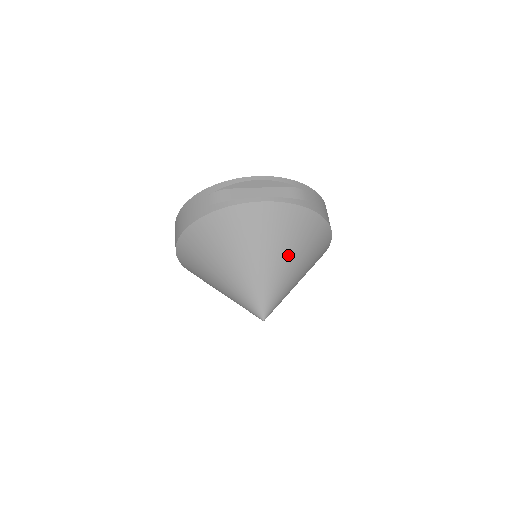
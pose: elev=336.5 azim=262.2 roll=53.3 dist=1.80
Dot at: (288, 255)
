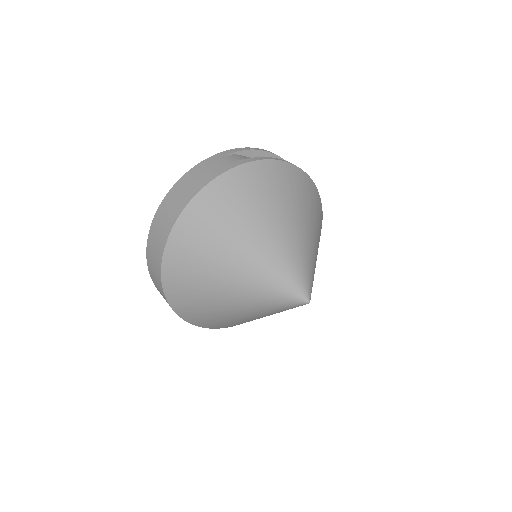
Dot at: (312, 228)
